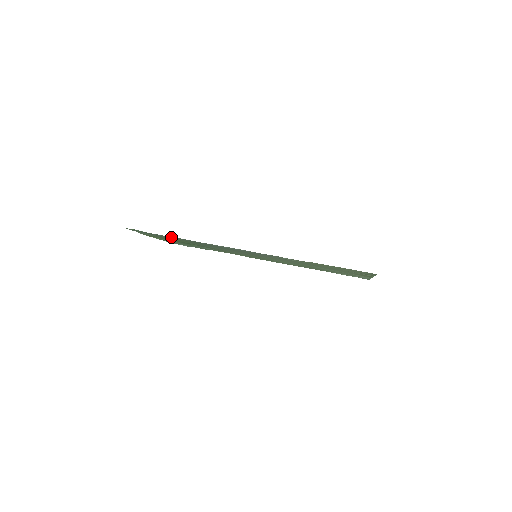
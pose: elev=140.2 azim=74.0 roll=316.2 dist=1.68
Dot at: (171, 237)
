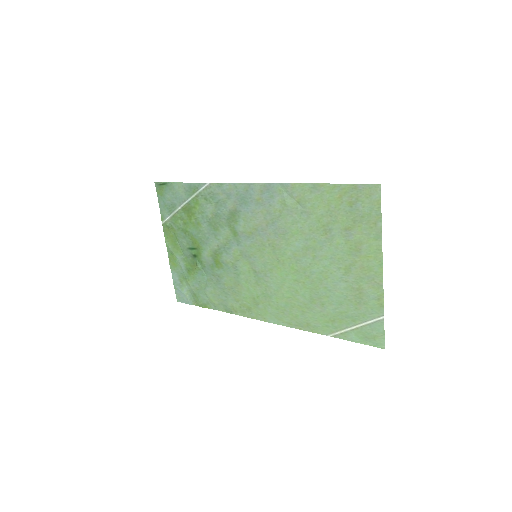
Dot at: (190, 191)
